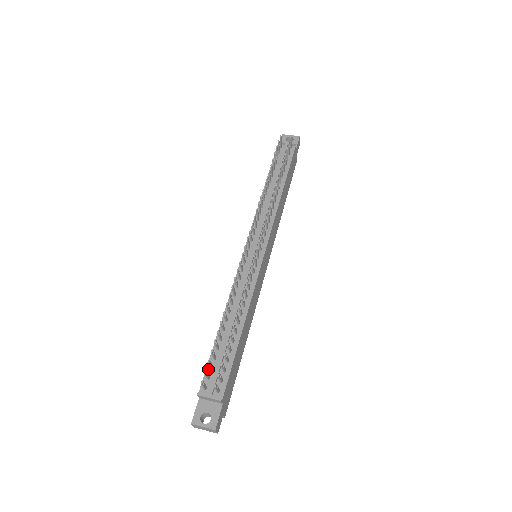
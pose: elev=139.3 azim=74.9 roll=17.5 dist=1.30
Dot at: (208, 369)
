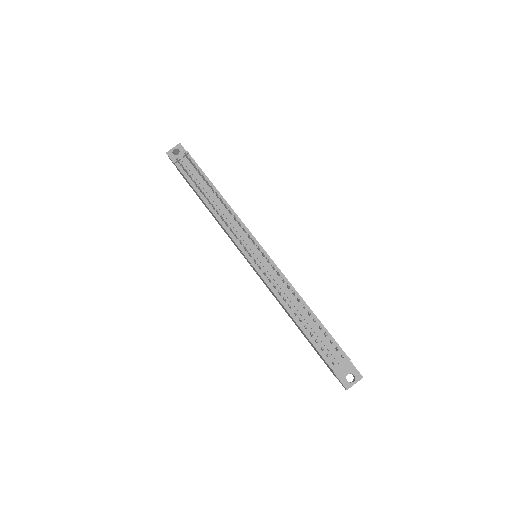
Dot at: (321, 352)
